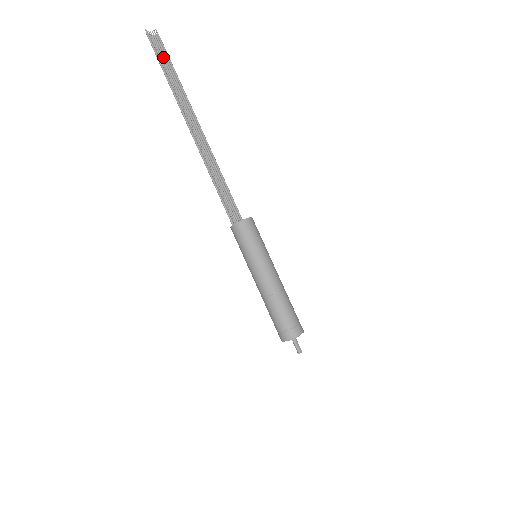
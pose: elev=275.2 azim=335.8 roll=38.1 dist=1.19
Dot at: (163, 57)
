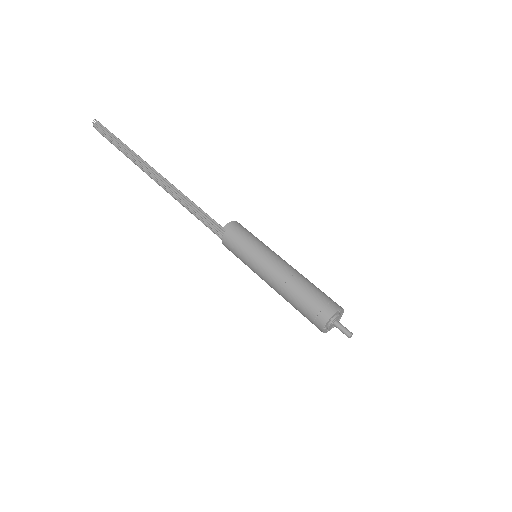
Dot at: (109, 139)
